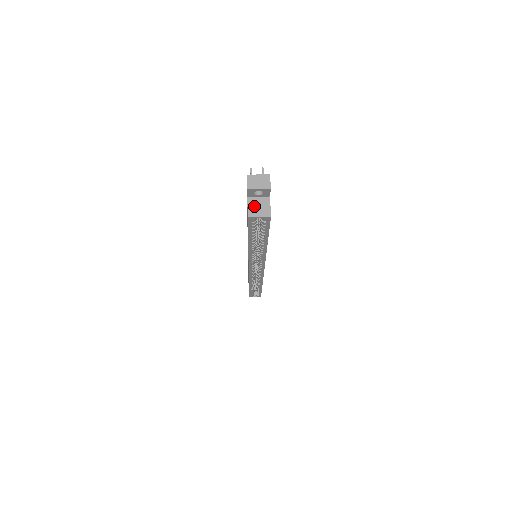
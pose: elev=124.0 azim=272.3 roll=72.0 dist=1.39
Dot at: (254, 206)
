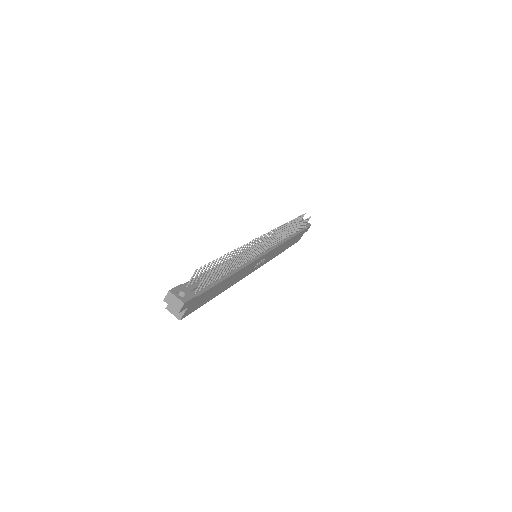
Dot at: occluded
